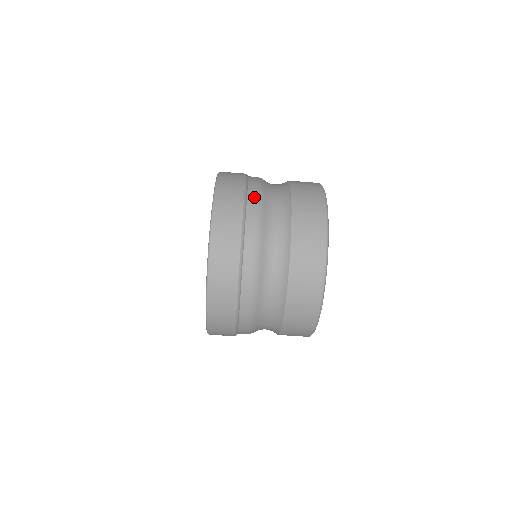
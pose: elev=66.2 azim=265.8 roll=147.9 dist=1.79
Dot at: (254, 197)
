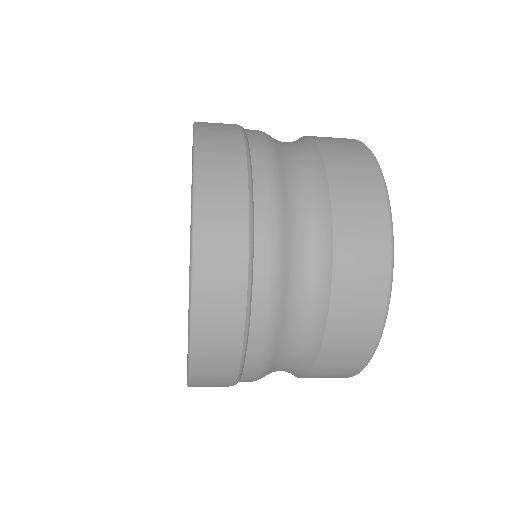
Dot at: (265, 289)
